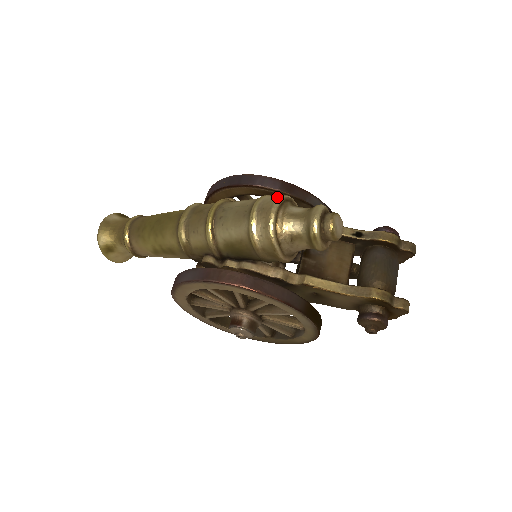
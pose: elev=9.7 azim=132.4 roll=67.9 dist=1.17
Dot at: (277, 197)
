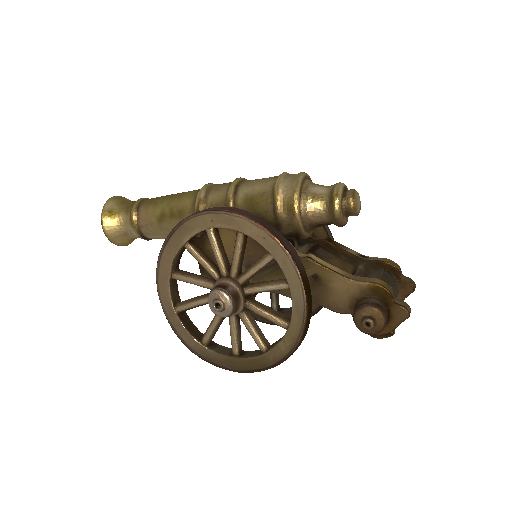
Dot at: occluded
